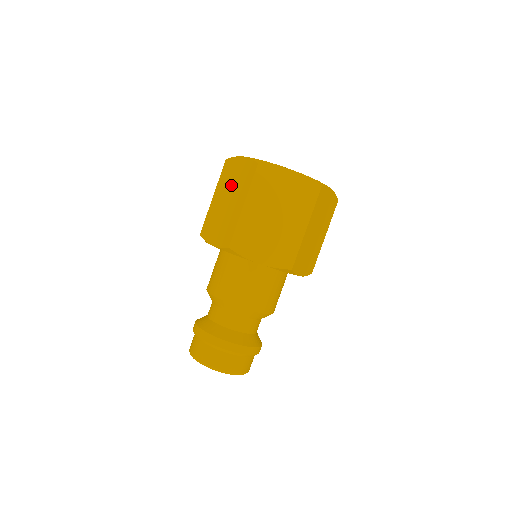
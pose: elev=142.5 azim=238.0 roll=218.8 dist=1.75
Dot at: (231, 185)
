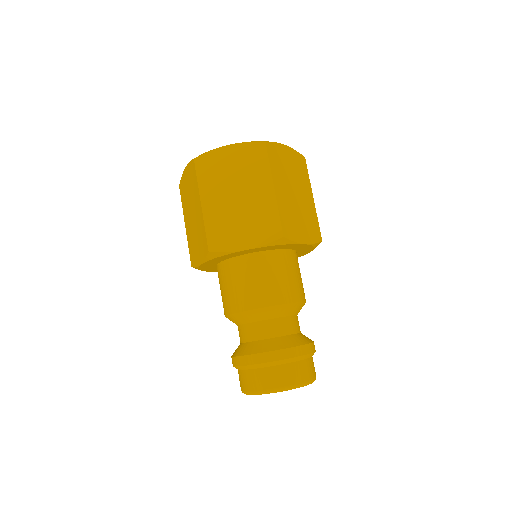
Dot at: (231, 178)
